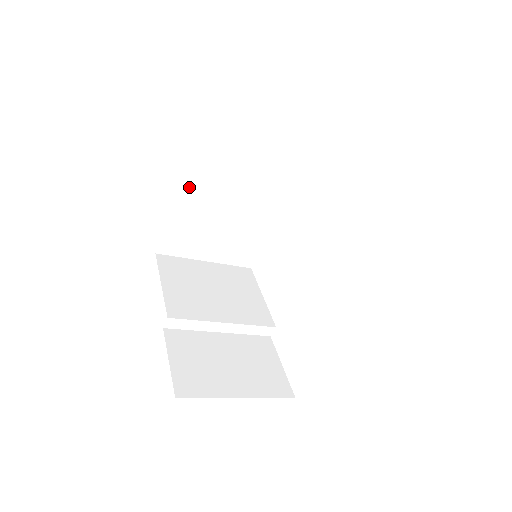
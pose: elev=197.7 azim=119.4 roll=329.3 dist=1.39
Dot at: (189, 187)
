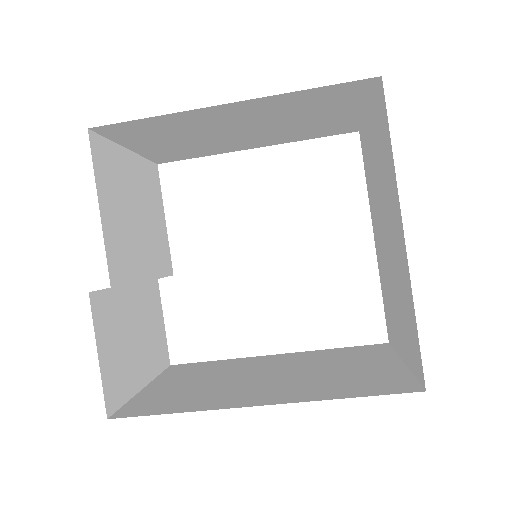
Dot at: (236, 106)
